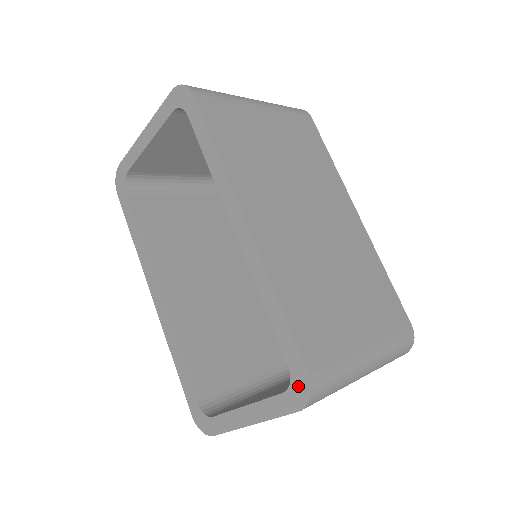
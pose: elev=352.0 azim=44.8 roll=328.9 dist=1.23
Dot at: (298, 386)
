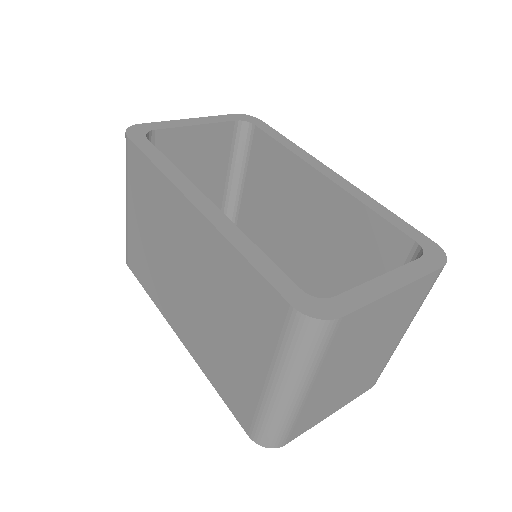
Dot at: (432, 251)
